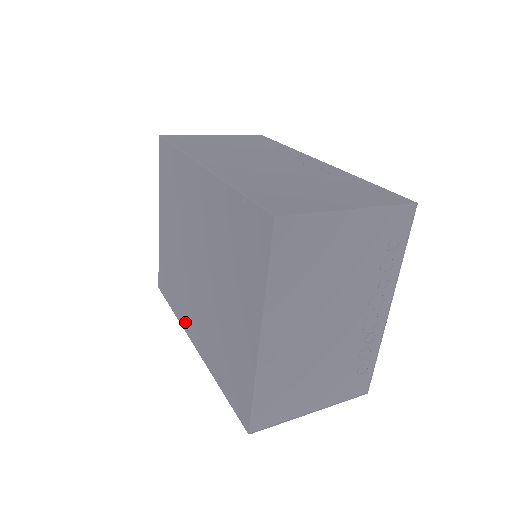
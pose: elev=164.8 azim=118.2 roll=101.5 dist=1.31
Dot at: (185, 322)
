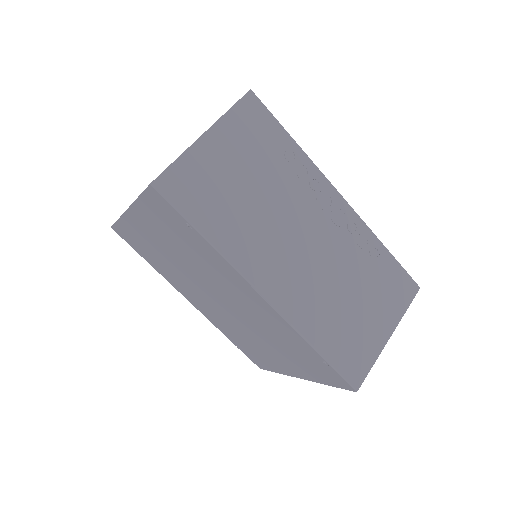
Dot at: (176, 287)
